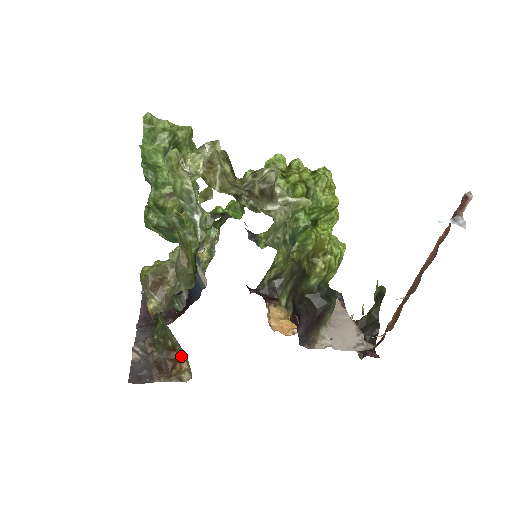
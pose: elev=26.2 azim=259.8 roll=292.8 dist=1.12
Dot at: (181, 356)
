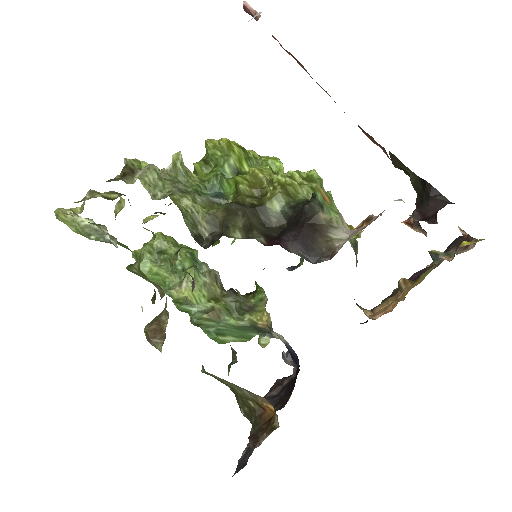
Dot at: (273, 410)
